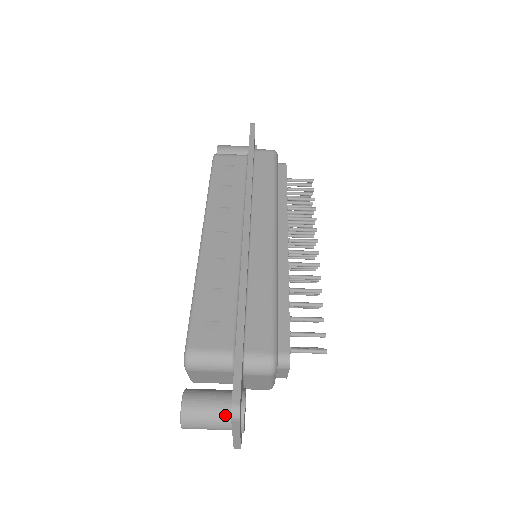
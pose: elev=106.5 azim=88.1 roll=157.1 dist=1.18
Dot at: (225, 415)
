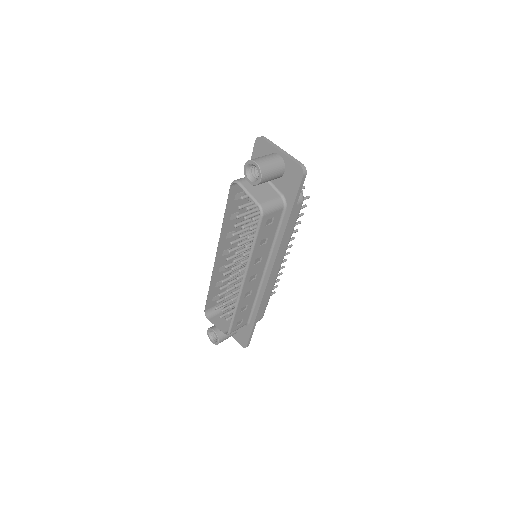
Dot at: occluded
